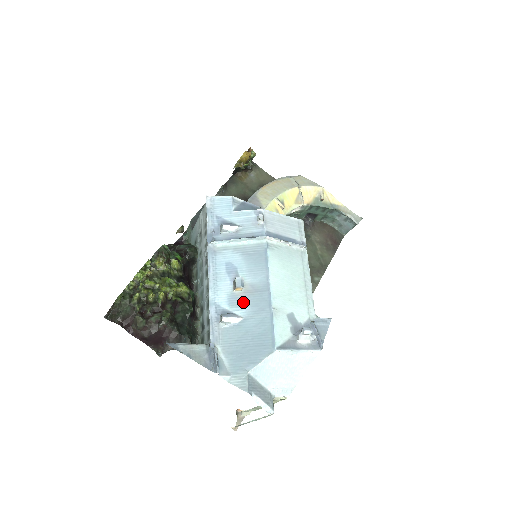
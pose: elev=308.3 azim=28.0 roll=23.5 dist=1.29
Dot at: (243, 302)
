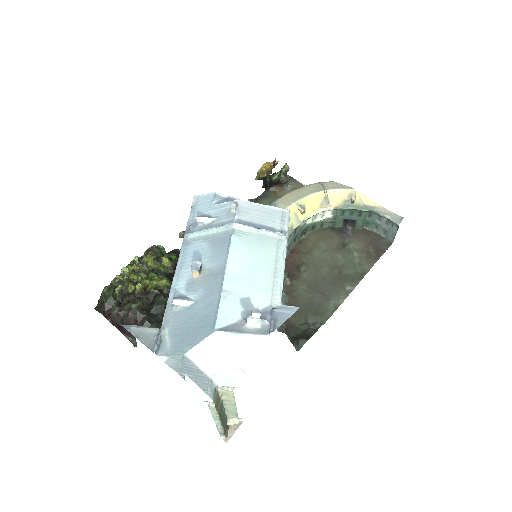
Dot at: (198, 286)
